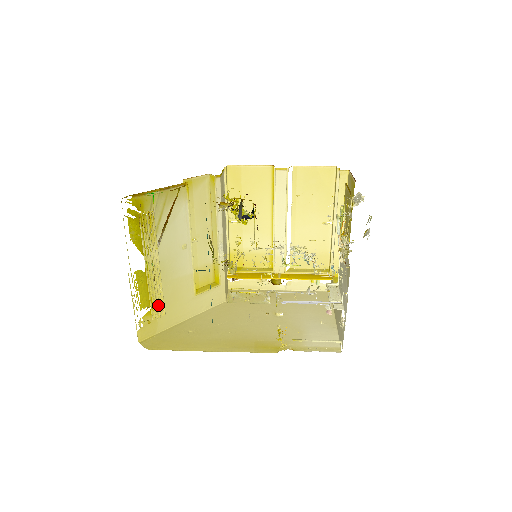
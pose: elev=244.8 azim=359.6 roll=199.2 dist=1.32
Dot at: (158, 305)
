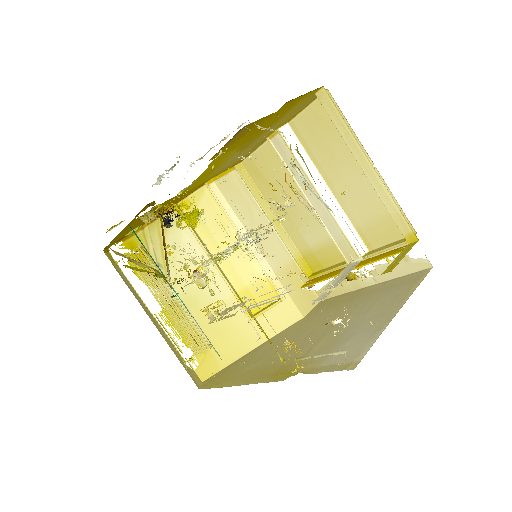
Dot at: occluded
